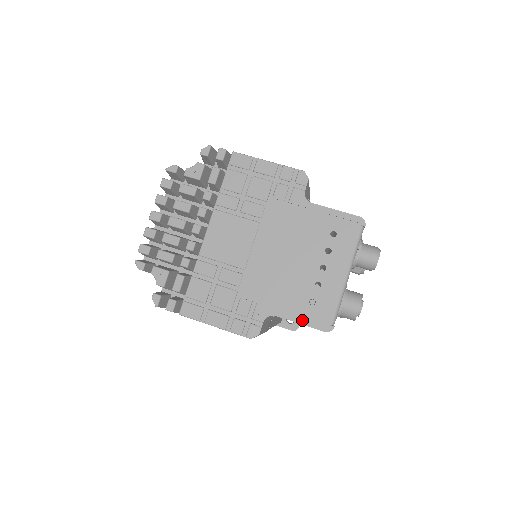
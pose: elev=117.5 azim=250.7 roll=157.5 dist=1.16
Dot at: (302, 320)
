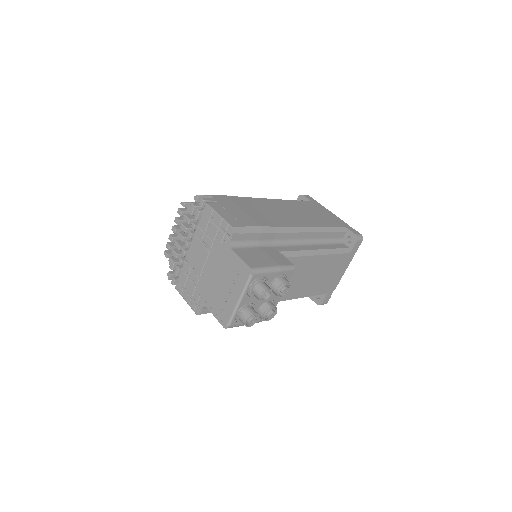
Dot at: (216, 316)
